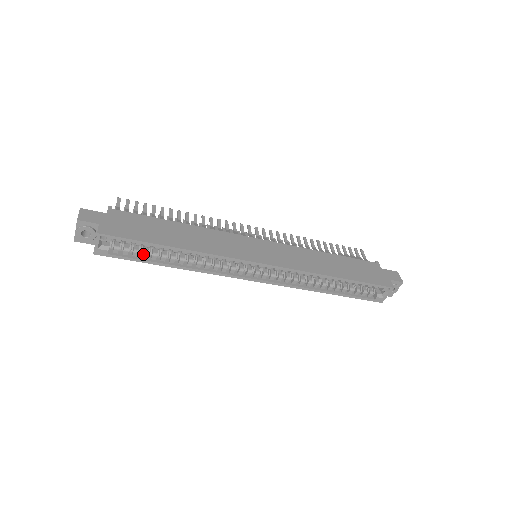
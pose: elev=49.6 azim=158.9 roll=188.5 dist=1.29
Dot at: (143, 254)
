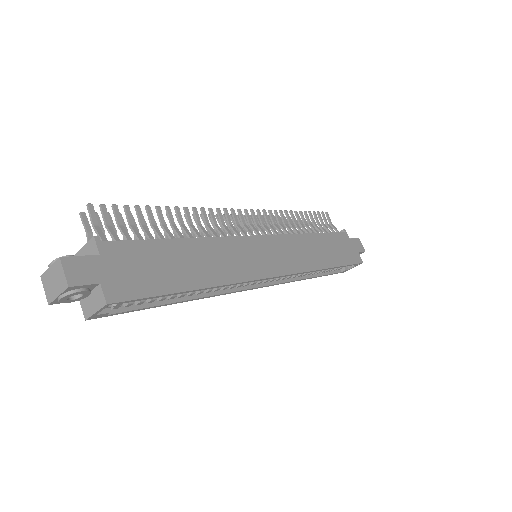
Dot at: (151, 300)
